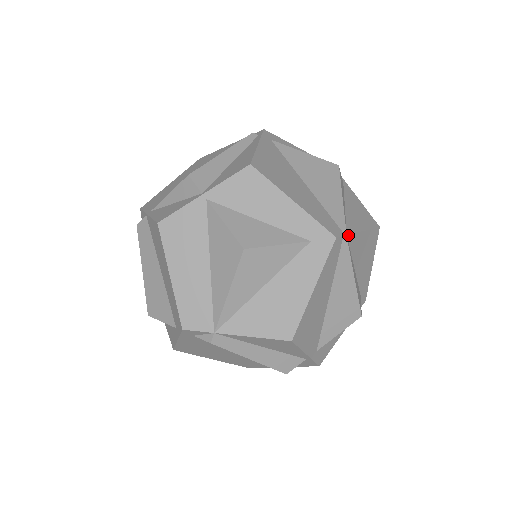
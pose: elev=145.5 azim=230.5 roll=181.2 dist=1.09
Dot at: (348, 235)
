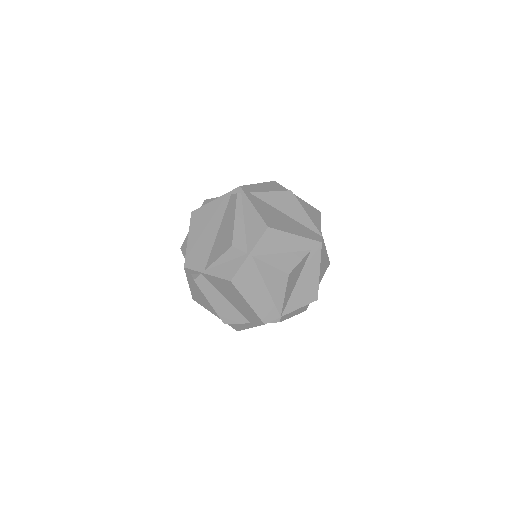
Dot at: (321, 234)
